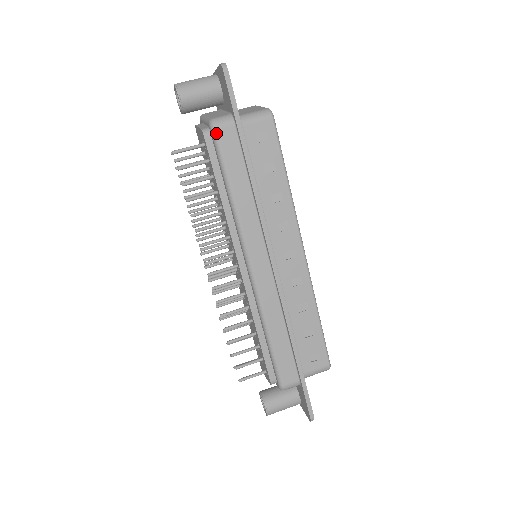
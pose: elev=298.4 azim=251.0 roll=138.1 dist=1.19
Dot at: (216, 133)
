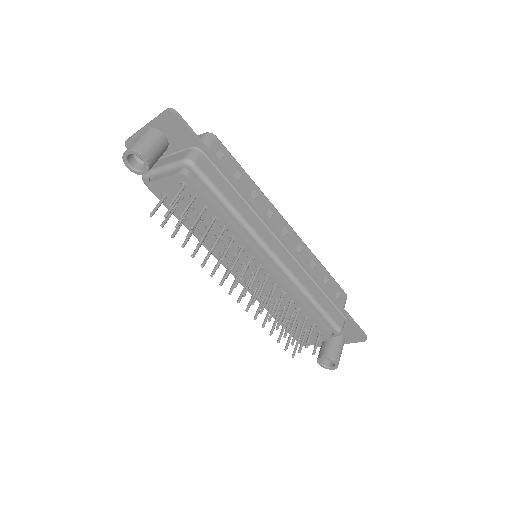
Dot at: (197, 167)
